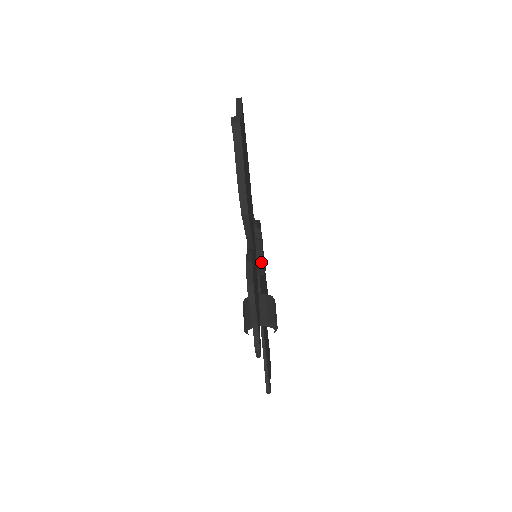
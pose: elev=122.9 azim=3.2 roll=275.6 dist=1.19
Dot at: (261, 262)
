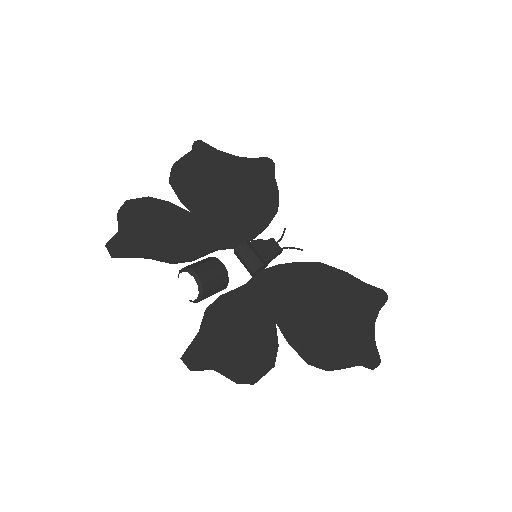
Dot at: (242, 249)
